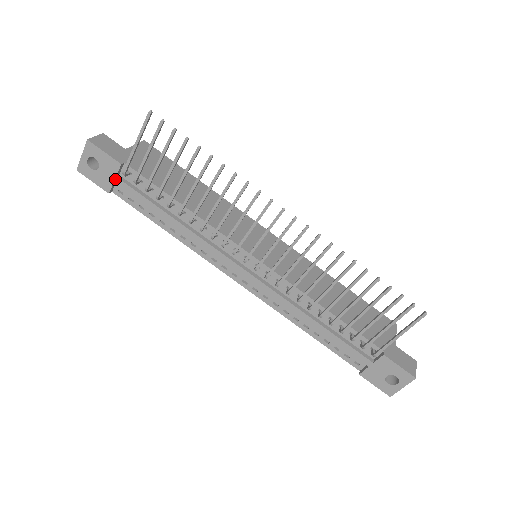
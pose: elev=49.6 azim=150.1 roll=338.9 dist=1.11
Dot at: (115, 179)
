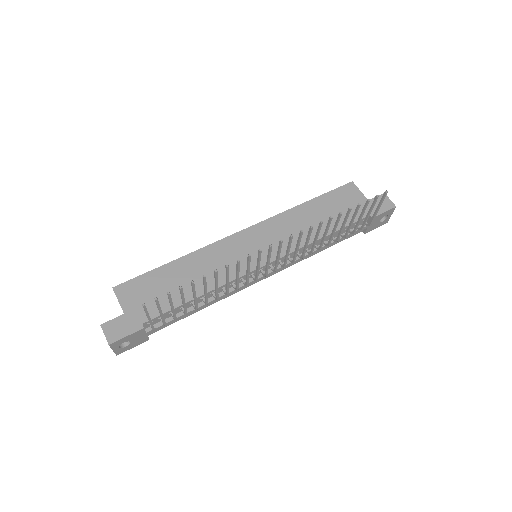
Dot at: (147, 334)
